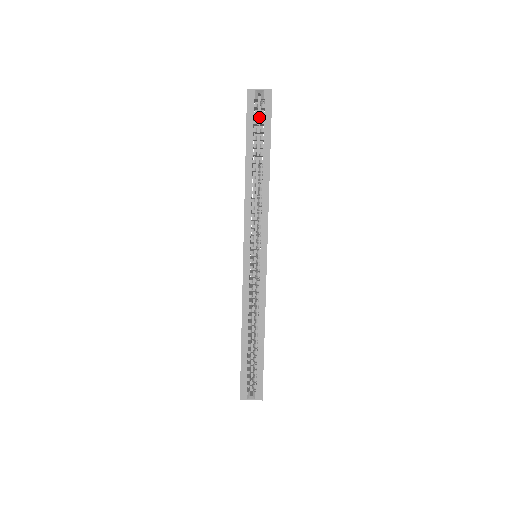
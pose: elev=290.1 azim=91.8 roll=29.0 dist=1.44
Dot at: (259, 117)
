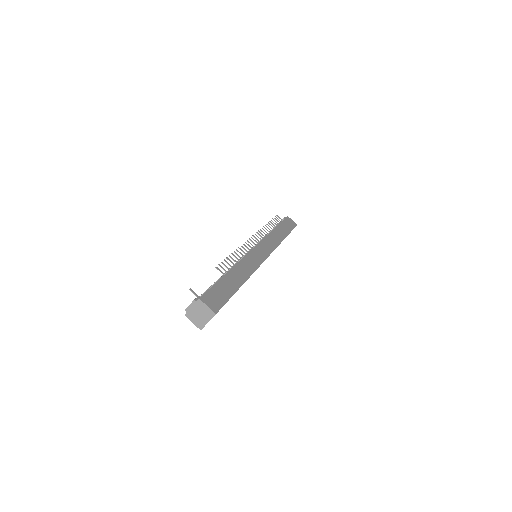
Dot at: occluded
